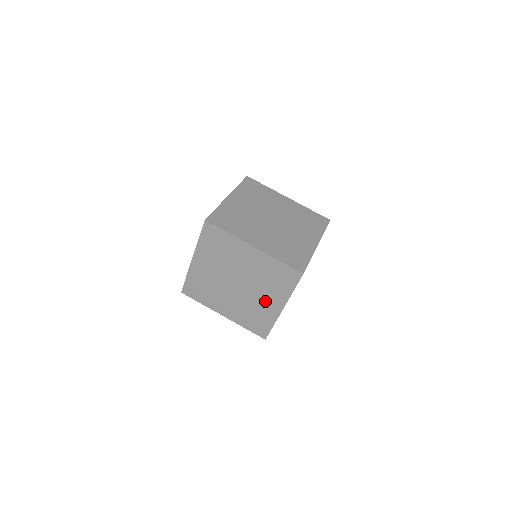
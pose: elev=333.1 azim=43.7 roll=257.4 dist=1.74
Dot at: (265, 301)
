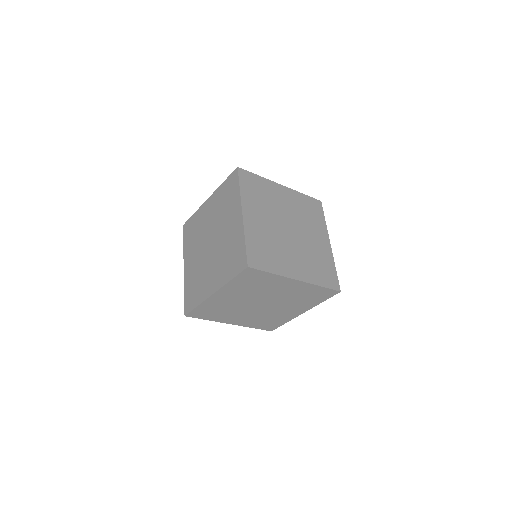
Dot at: (230, 227)
